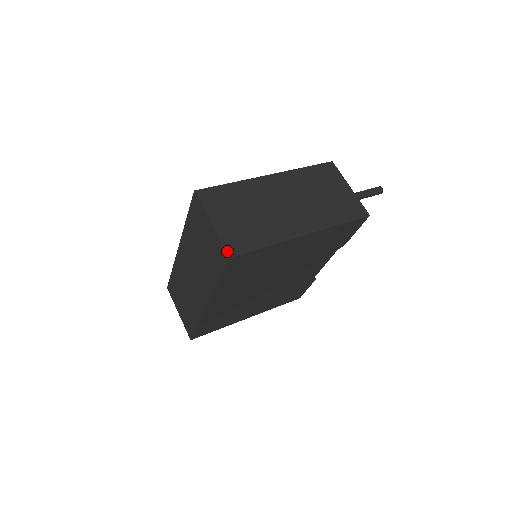
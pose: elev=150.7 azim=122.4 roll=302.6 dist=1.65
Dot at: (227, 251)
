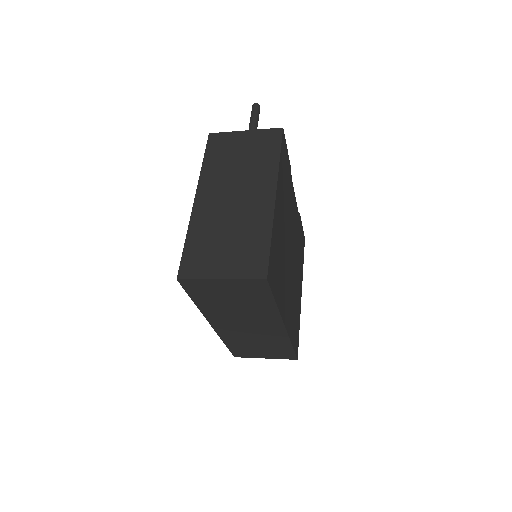
Dot at: (258, 278)
